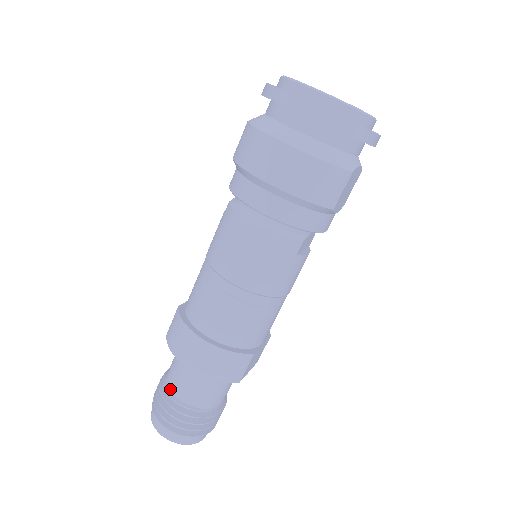
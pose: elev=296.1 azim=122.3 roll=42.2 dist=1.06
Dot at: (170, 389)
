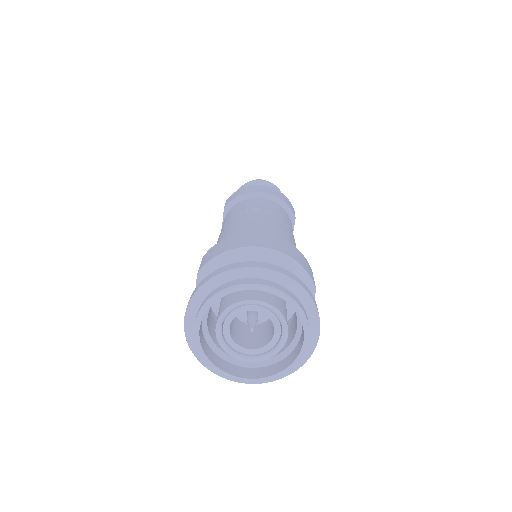
Dot at: occluded
